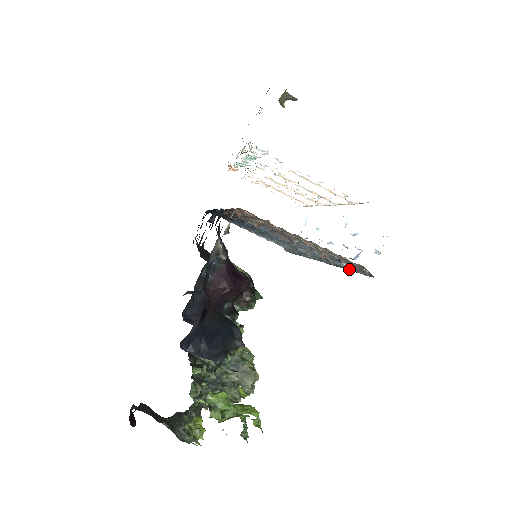
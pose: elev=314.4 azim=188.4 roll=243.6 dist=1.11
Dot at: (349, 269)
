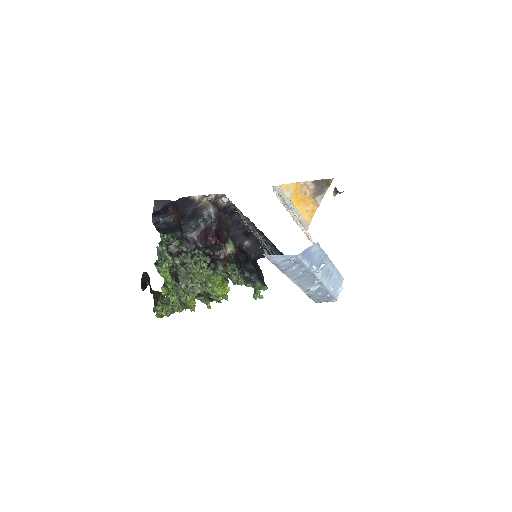
Dot at: (275, 264)
